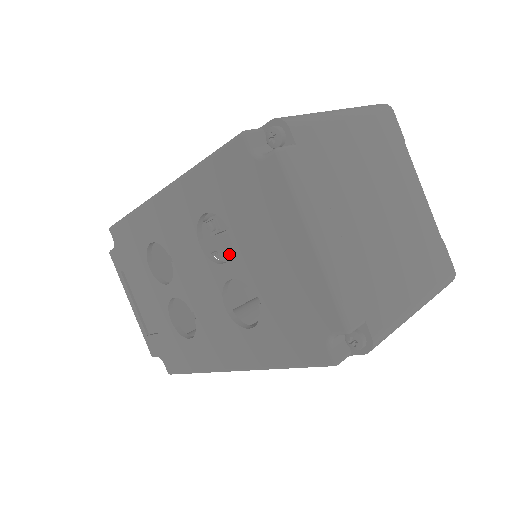
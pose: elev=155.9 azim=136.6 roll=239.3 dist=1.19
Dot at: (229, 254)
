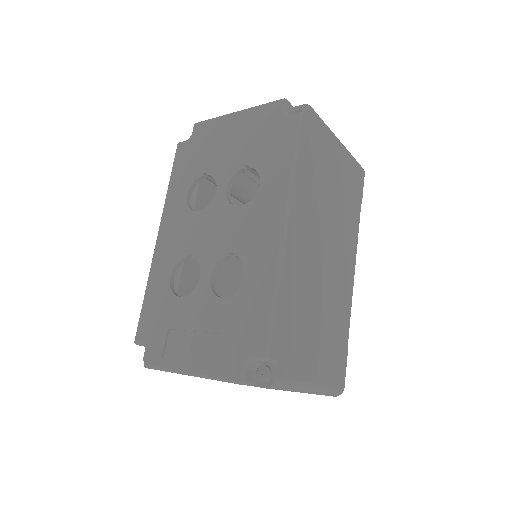
Dot at: occluded
